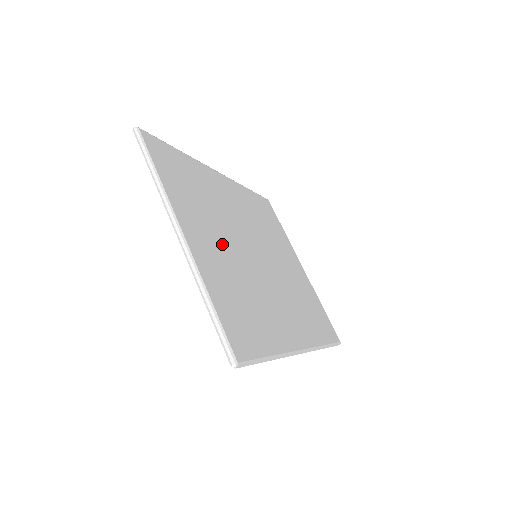
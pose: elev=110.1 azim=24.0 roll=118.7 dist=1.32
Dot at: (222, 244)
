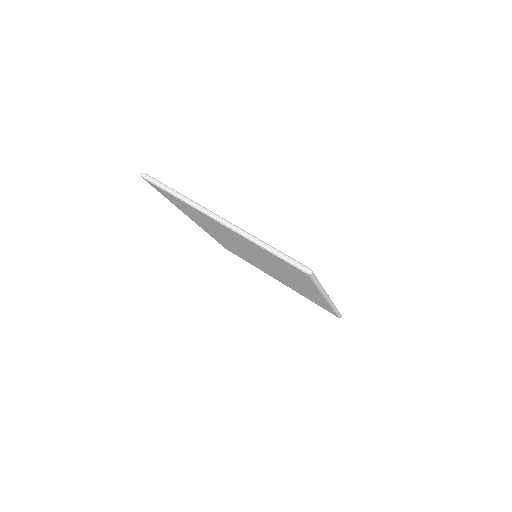
Dot at: occluded
